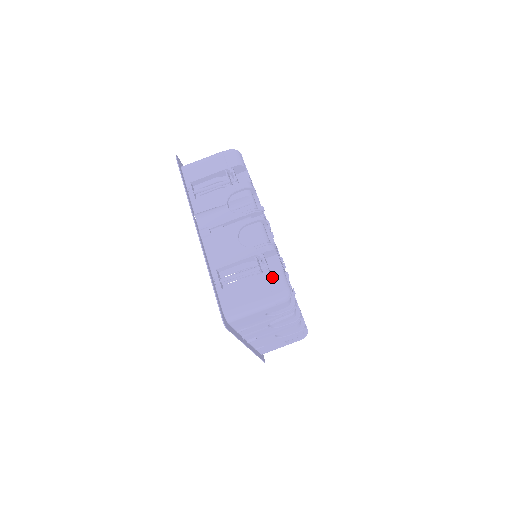
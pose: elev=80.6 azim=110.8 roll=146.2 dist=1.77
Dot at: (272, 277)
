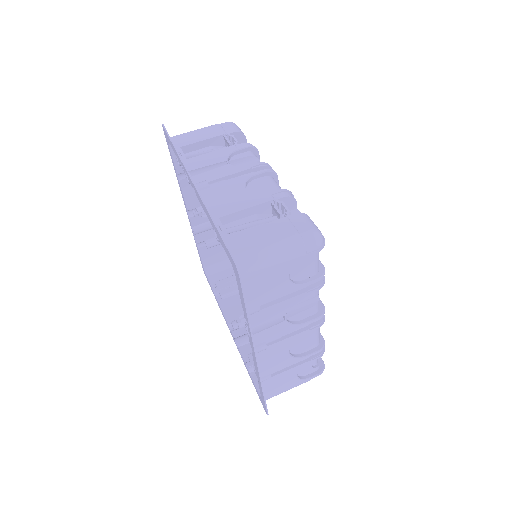
Dot at: (297, 219)
